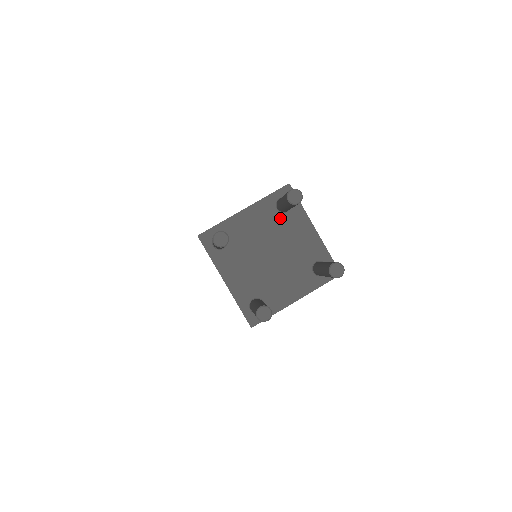
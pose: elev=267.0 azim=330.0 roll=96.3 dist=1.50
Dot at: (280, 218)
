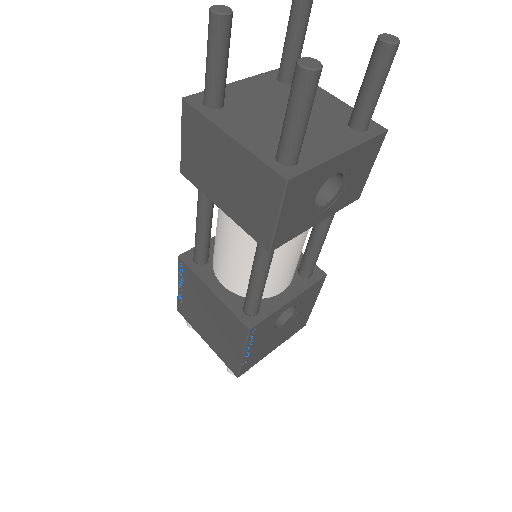
Dot at: (286, 88)
